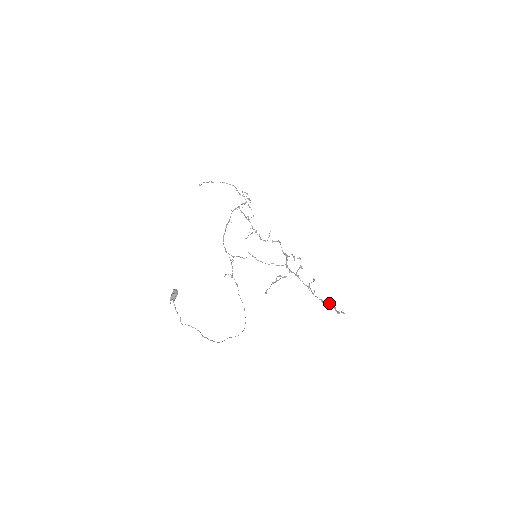
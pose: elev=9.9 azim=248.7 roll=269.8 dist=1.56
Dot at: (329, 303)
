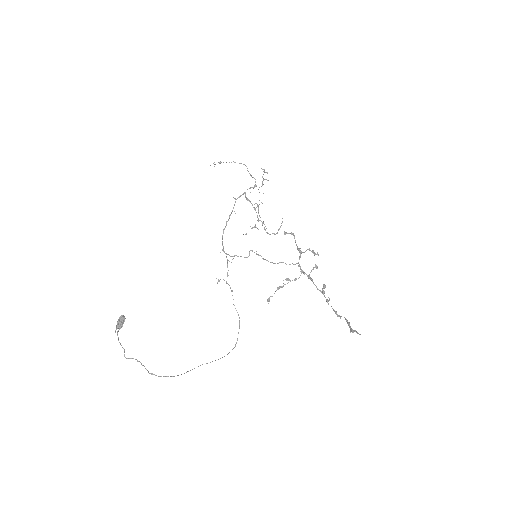
Dot at: occluded
